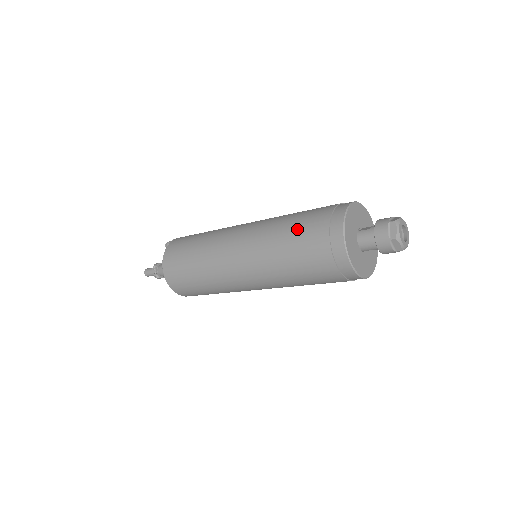
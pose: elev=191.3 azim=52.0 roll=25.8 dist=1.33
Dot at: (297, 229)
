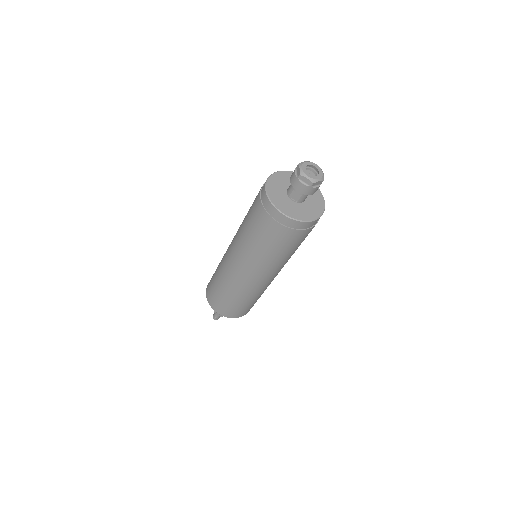
Dot at: occluded
